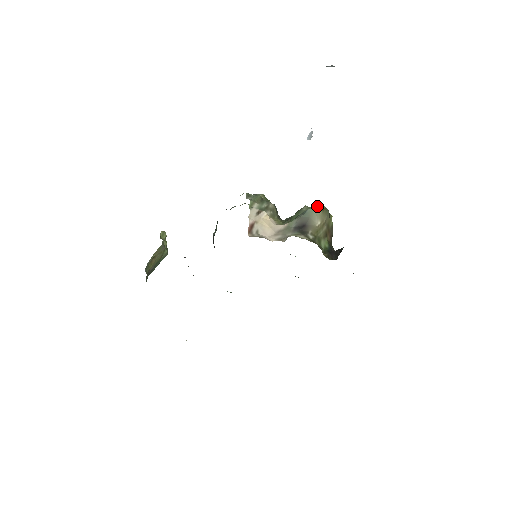
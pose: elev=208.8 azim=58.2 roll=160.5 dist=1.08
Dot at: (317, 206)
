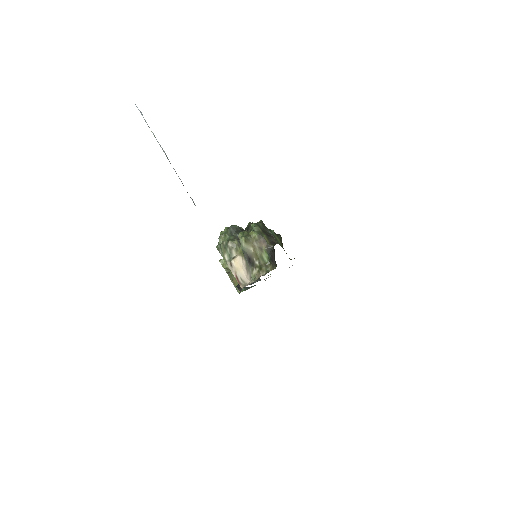
Dot at: (241, 243)
